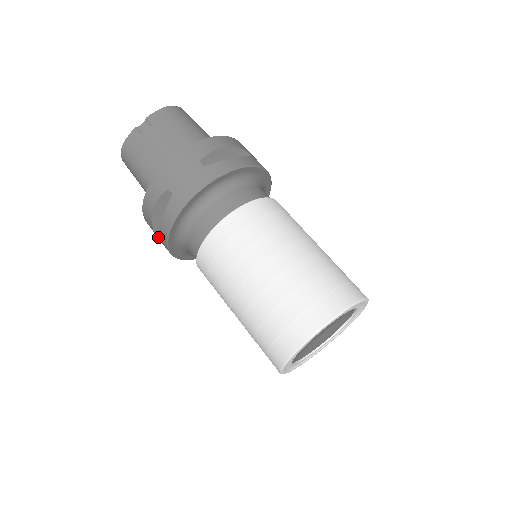
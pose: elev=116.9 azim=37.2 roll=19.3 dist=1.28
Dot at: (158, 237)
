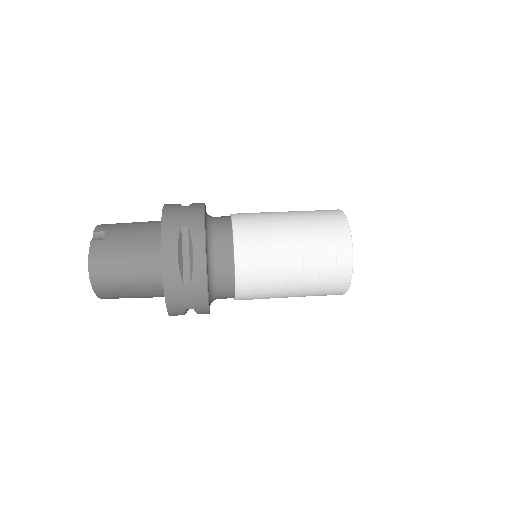
Dot at: (188, 284)
